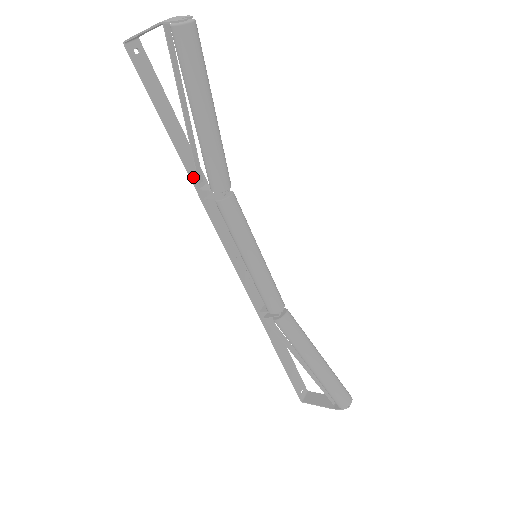
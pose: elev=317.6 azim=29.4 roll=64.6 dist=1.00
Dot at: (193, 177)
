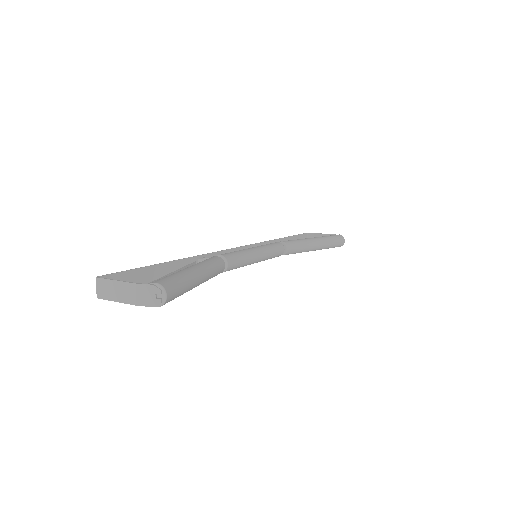
Dot at: occluded
